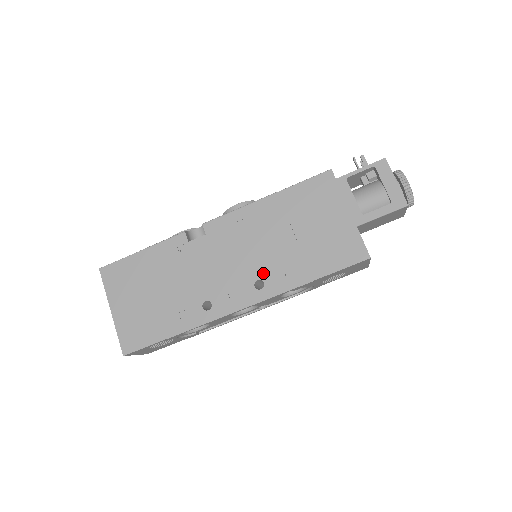
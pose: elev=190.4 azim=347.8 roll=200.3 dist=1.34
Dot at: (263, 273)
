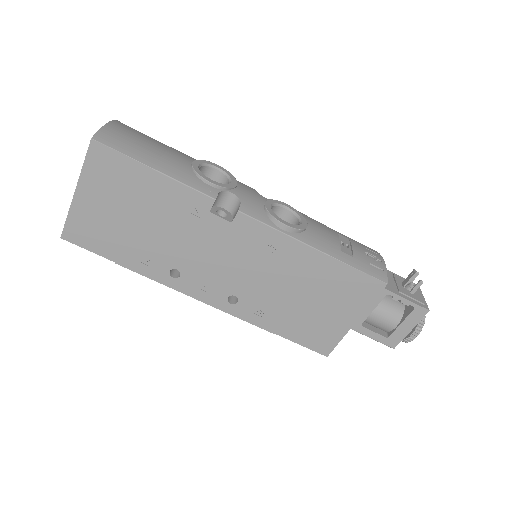
Dot at: (245, 296)
